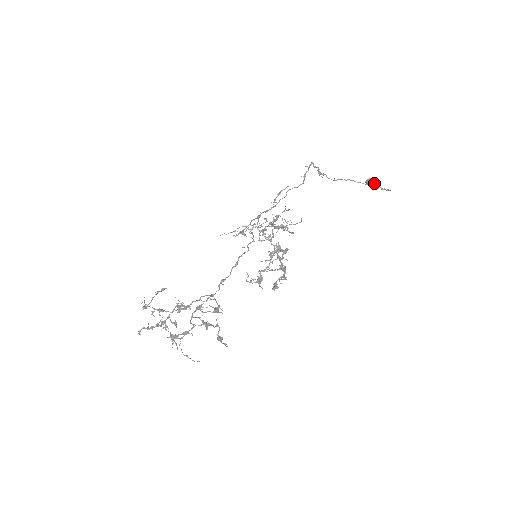
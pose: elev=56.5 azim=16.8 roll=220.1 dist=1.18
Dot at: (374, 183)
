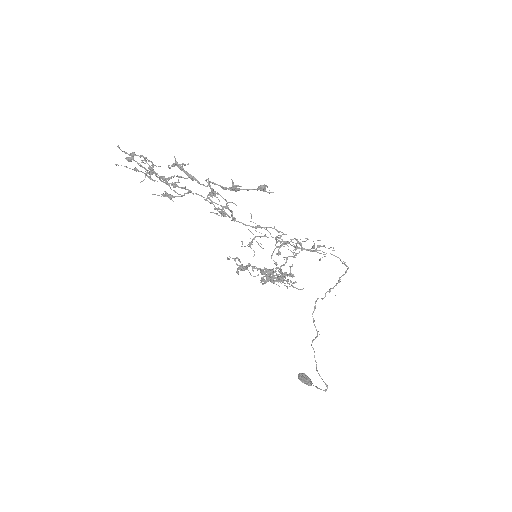
Dot at: (309, 379)
